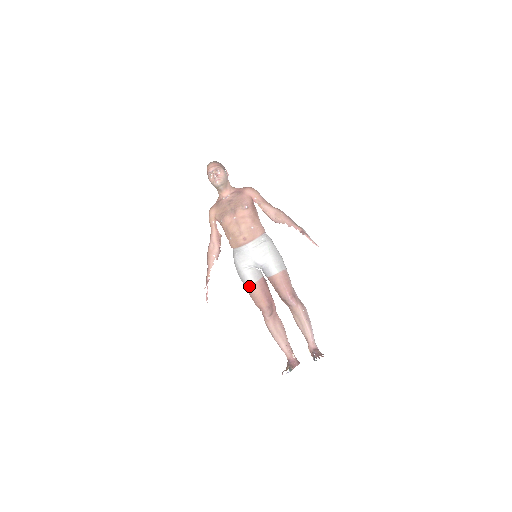
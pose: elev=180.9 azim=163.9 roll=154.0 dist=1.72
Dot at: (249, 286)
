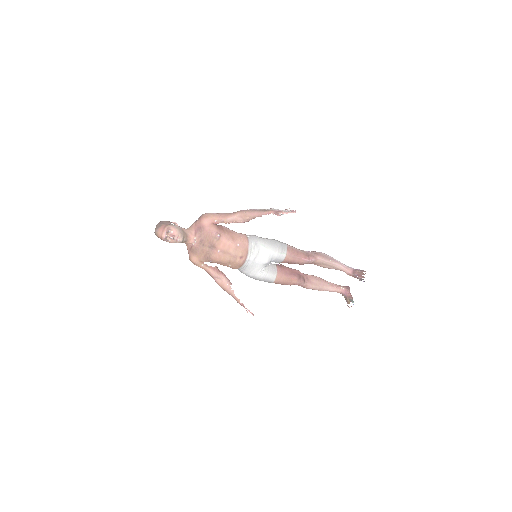
Dot at: (275, 281)
